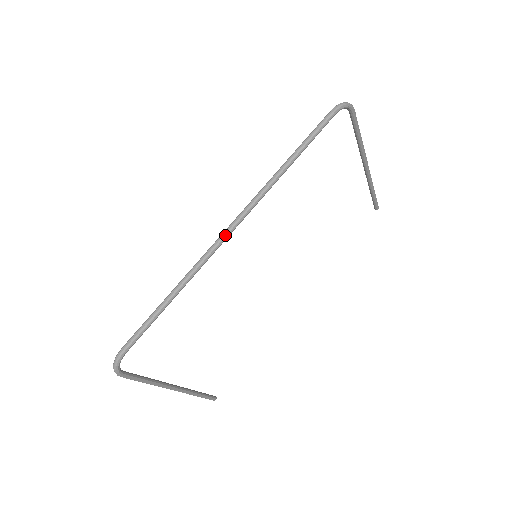
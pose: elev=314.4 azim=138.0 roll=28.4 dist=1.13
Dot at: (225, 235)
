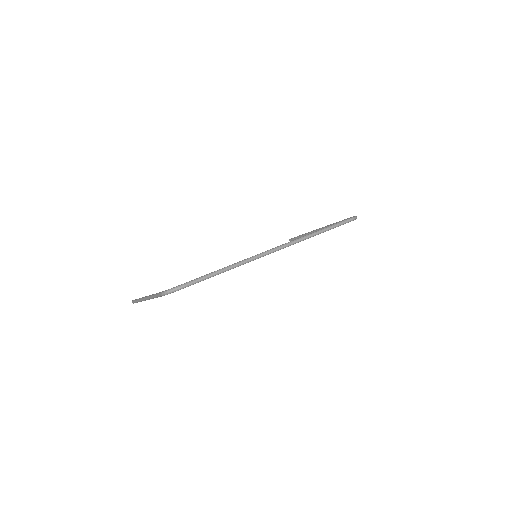
Dot at: (272, 252)
